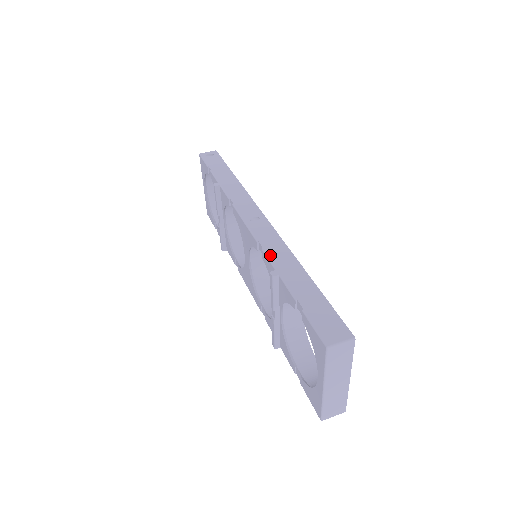
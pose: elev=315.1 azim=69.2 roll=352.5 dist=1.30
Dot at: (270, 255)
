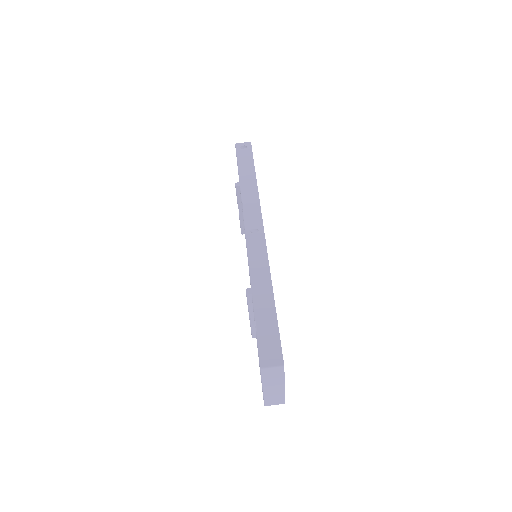
Dot at: (252, 272)
